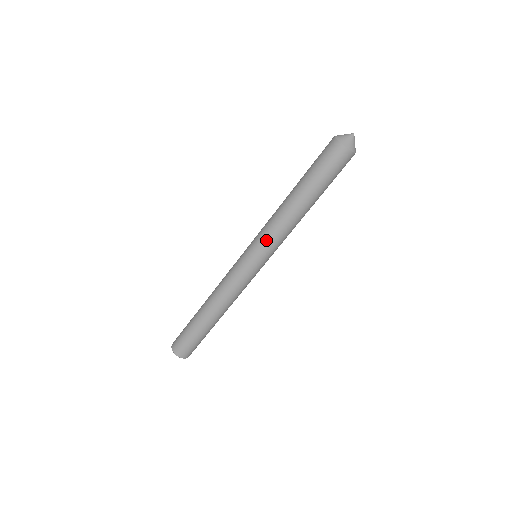
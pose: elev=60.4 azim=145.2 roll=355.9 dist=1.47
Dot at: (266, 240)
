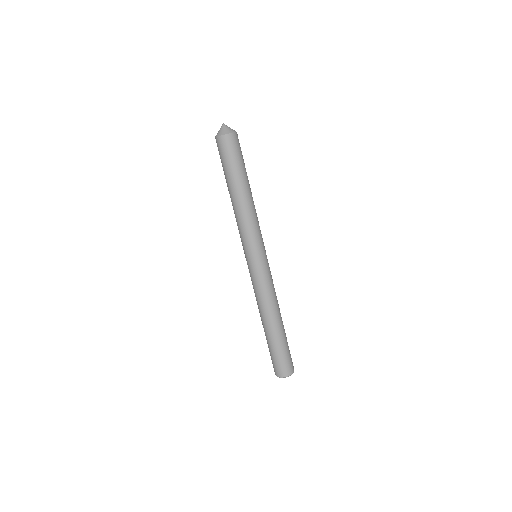
Dot at: (253, 237)
